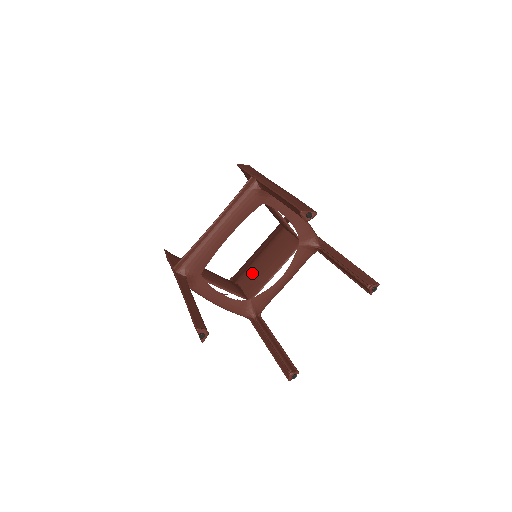
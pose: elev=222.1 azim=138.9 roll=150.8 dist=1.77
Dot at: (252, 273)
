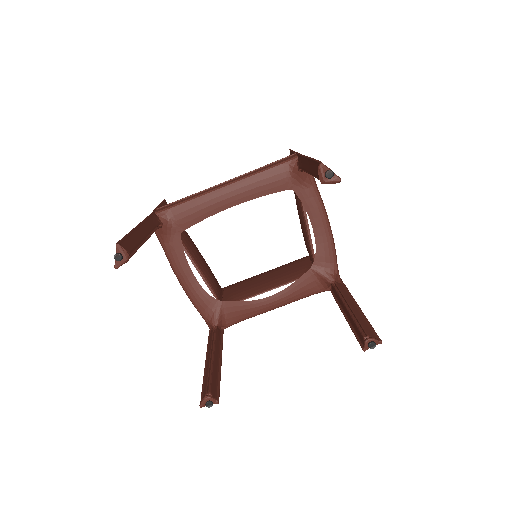
Dot at: (244, 283)
